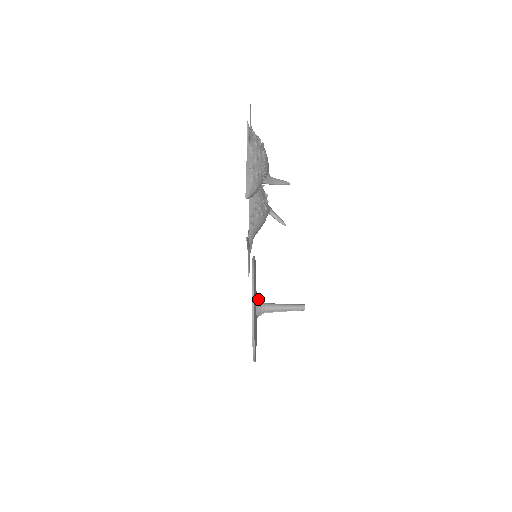
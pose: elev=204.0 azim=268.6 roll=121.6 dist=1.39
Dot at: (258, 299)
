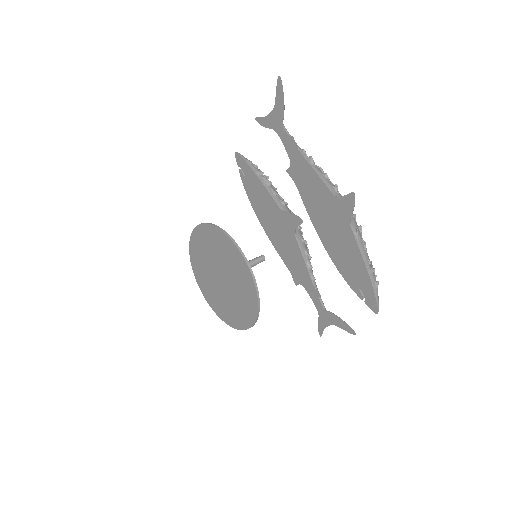
Dot at: occluded
